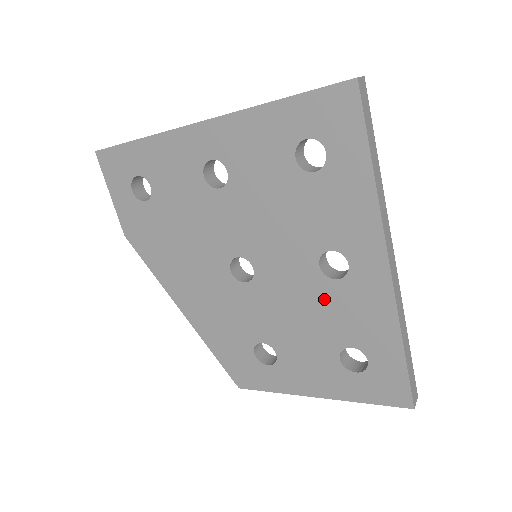
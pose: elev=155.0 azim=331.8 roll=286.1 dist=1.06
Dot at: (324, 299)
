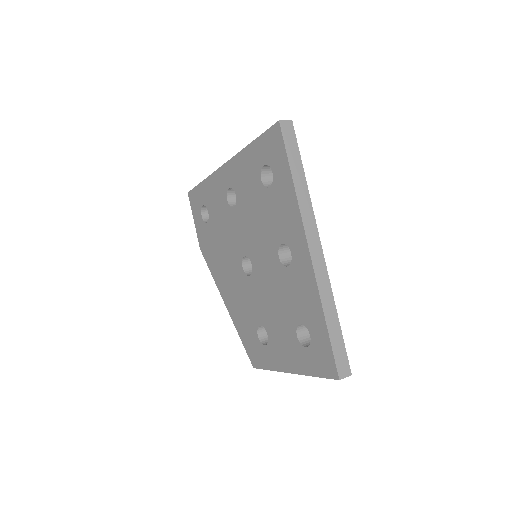
Dot at: (284, 284)
